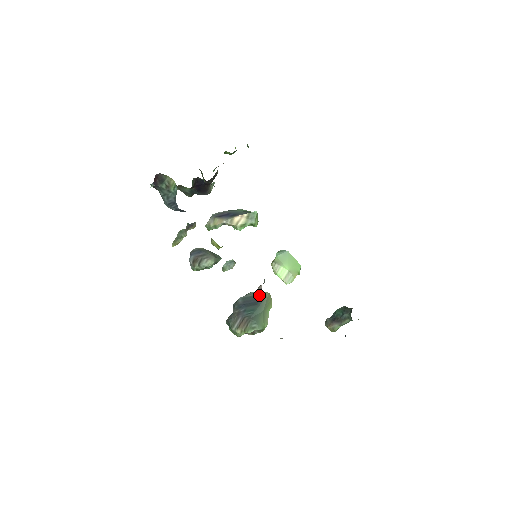
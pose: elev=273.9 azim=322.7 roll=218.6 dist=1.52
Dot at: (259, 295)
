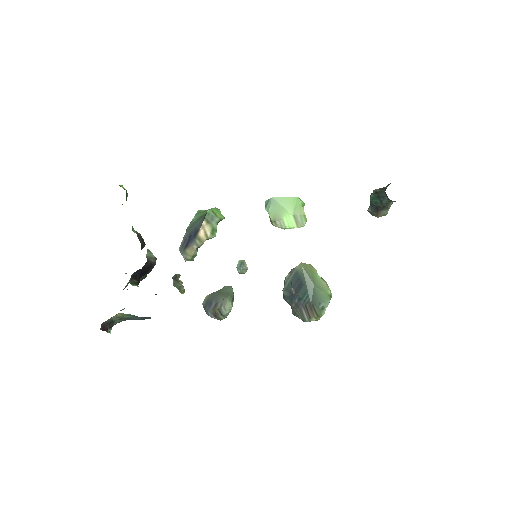
Dot at: occluded
